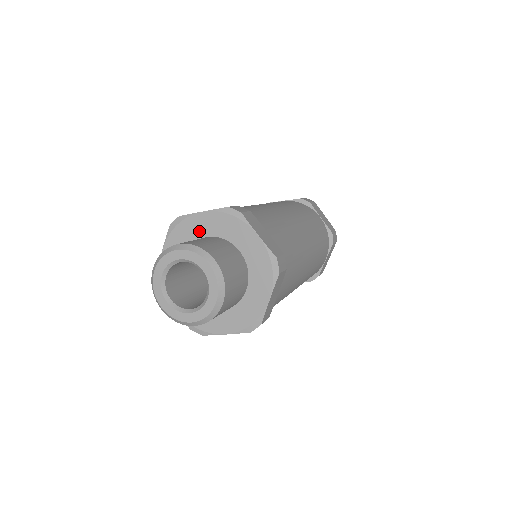
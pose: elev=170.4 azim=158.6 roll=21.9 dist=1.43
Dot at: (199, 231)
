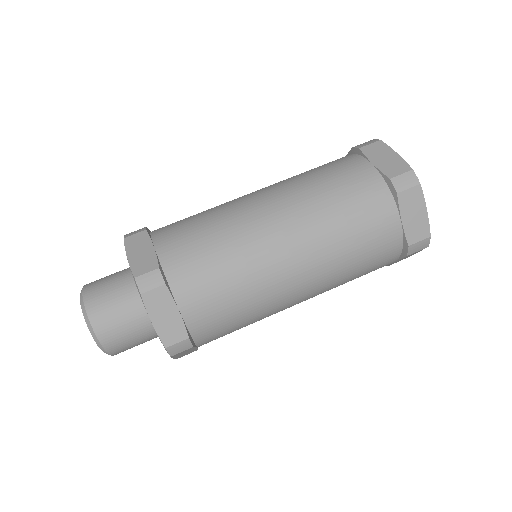
Dot at: occluded
